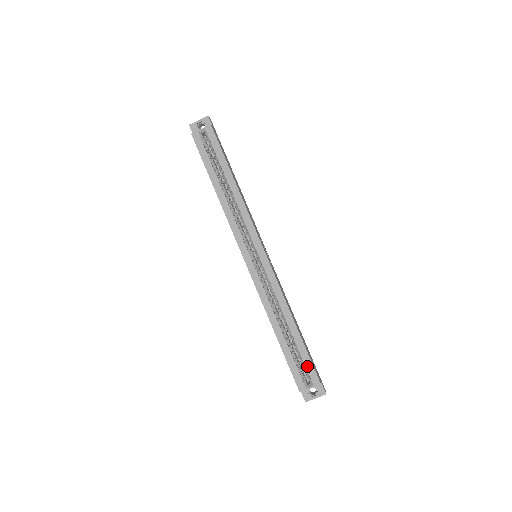
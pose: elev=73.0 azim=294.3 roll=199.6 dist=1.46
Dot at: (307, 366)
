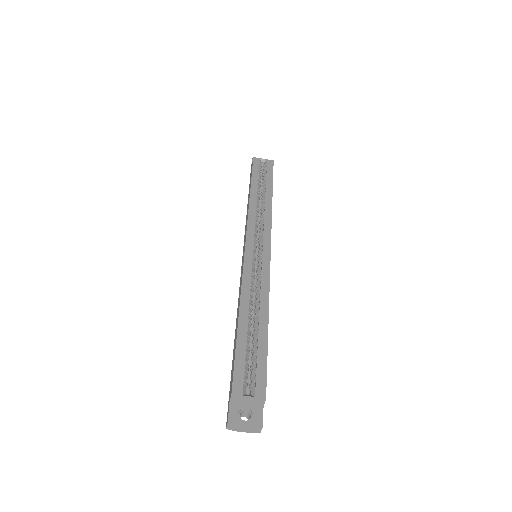
Dot at: (259, 370)
